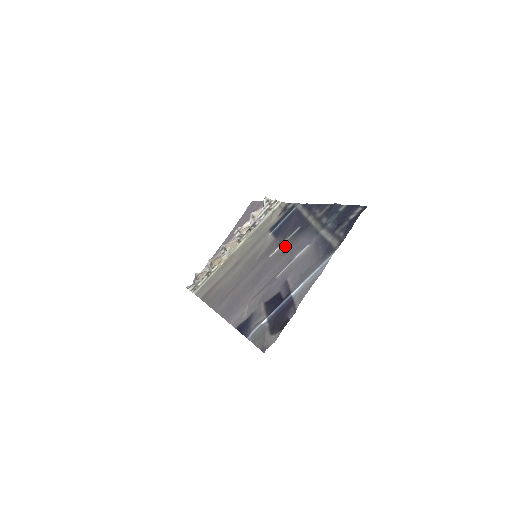
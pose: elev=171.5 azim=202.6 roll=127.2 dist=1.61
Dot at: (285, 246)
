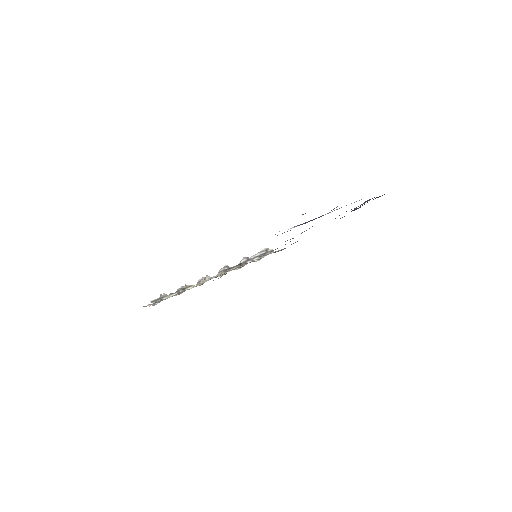
Dot at: occluded
